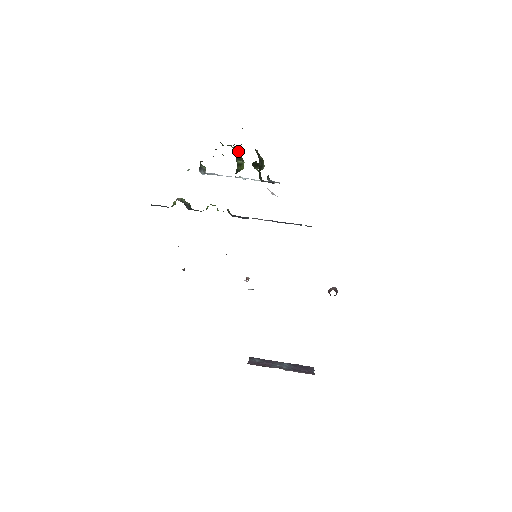
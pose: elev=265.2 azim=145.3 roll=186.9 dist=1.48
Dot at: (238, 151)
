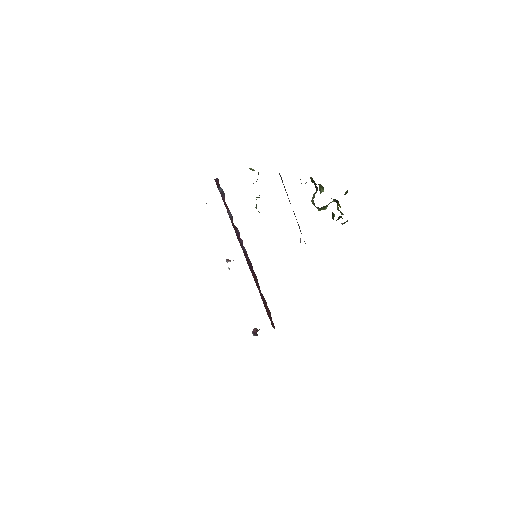
Dot at: (334, 201)
